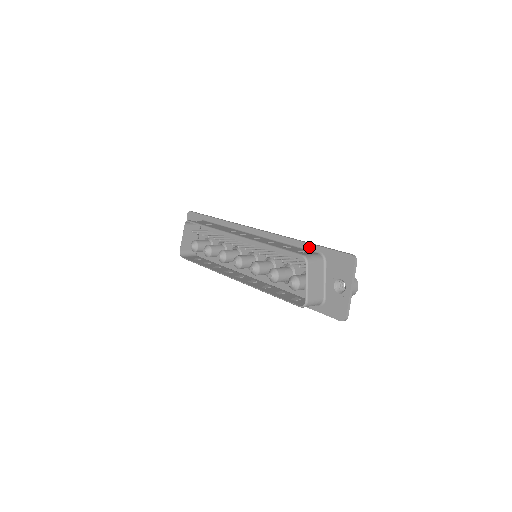
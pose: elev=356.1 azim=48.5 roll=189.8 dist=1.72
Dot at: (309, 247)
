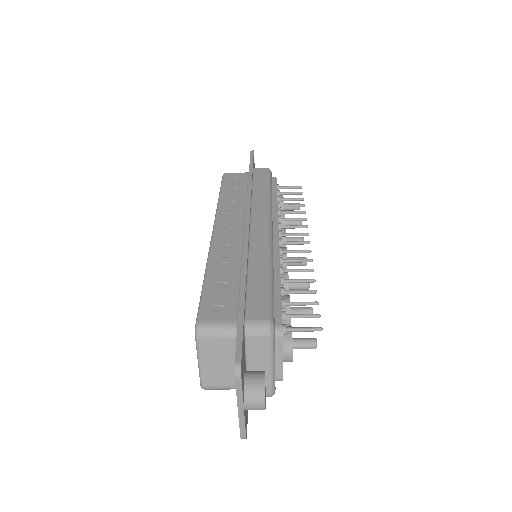
Dot at: (239, 300)
